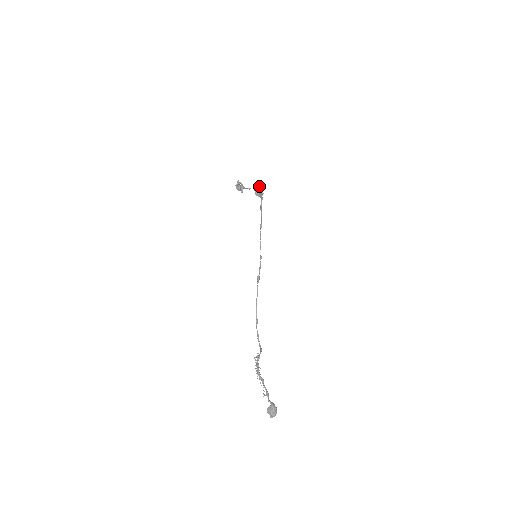
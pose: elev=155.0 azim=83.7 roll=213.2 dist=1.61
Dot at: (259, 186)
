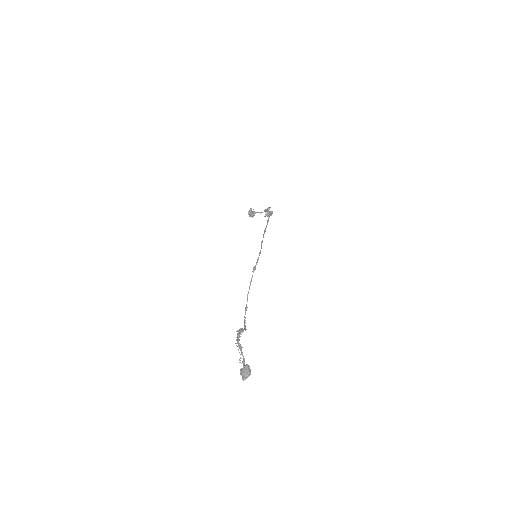
Dot at: (269, 207)
